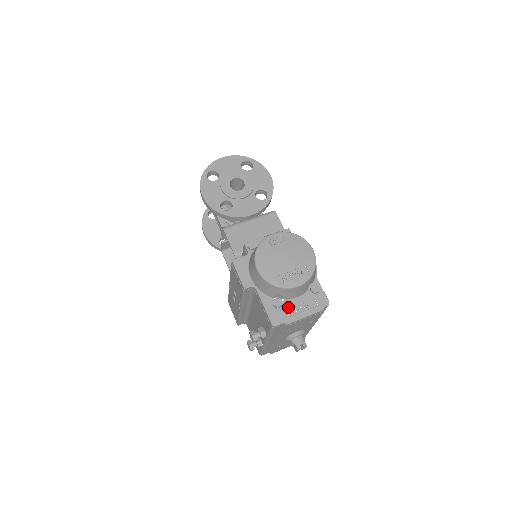
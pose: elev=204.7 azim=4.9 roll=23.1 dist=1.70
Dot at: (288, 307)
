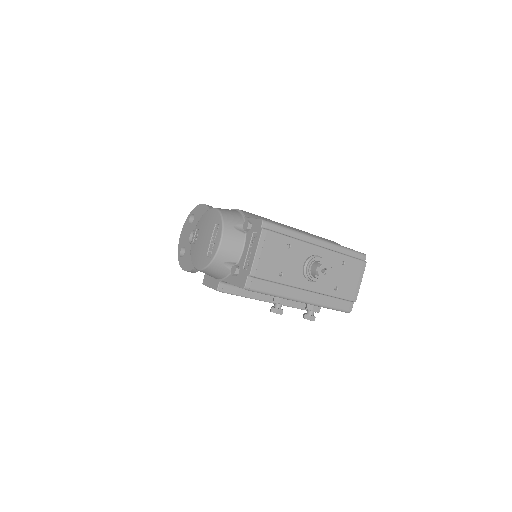
Dot at: (243, 263)
